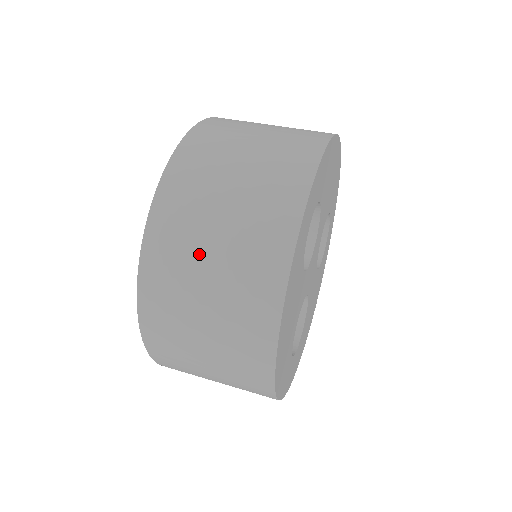
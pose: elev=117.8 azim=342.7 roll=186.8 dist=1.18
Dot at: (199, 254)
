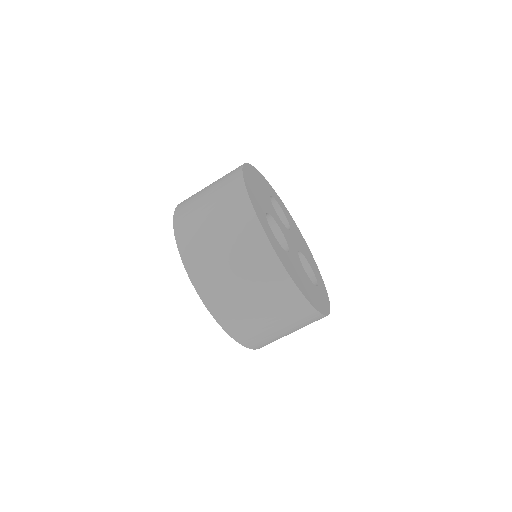
Dot at: (241, 298)
